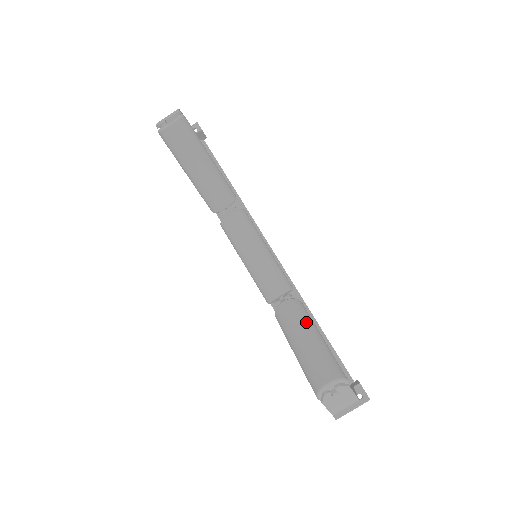
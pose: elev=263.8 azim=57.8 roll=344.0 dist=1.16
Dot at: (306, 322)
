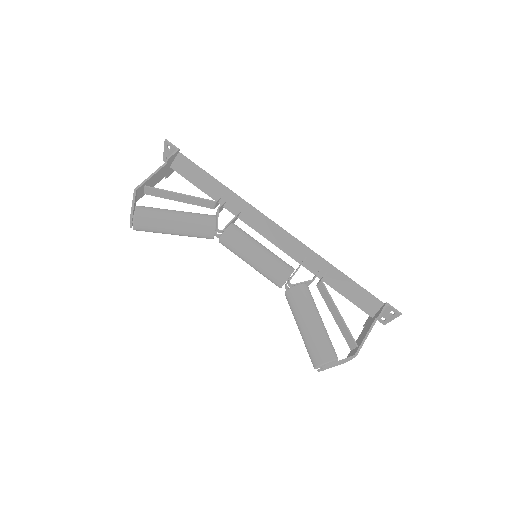
Dot at: (299, 313)
